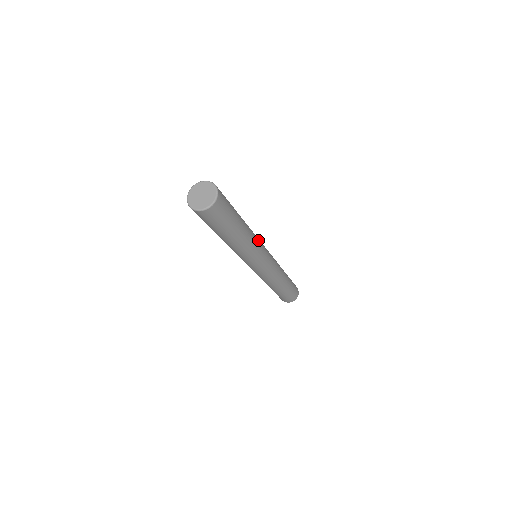
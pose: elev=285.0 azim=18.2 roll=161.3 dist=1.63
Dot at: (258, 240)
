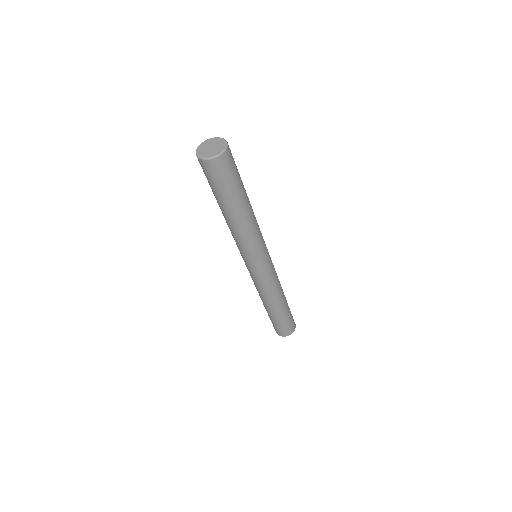
Dot at: (258, 239)
